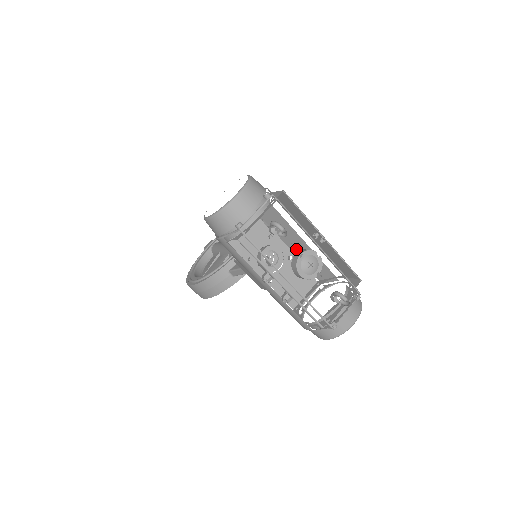
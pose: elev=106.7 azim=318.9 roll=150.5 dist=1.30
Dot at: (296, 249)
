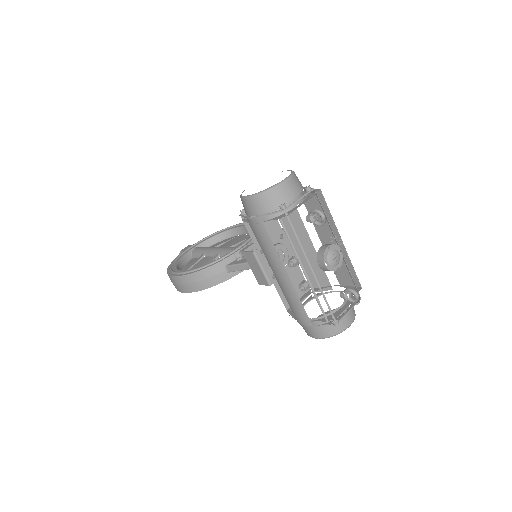
Dot at: (301, 253)
